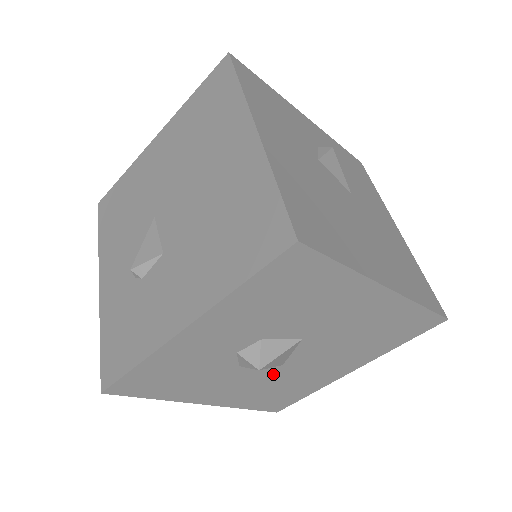
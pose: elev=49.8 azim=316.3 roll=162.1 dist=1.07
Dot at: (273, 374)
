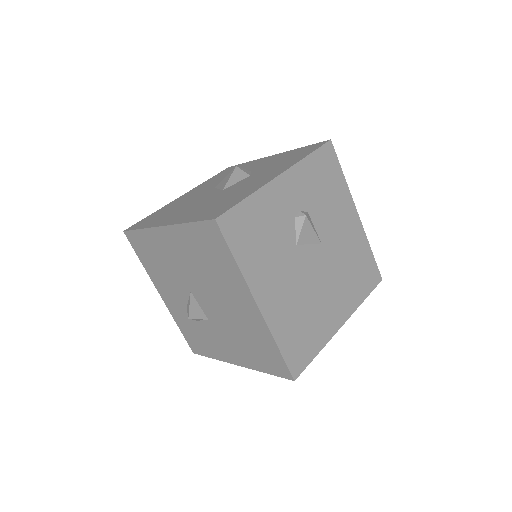
Dot at: occluded
